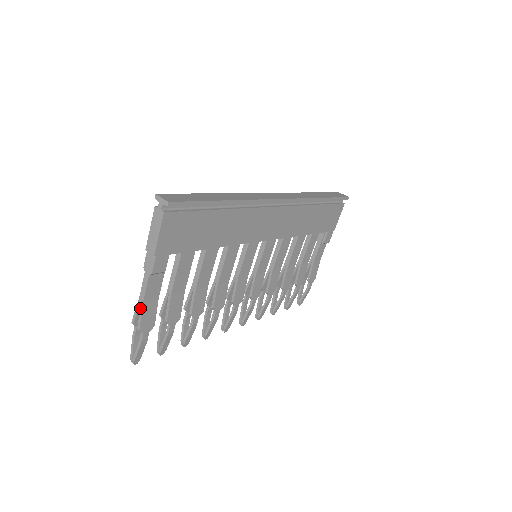
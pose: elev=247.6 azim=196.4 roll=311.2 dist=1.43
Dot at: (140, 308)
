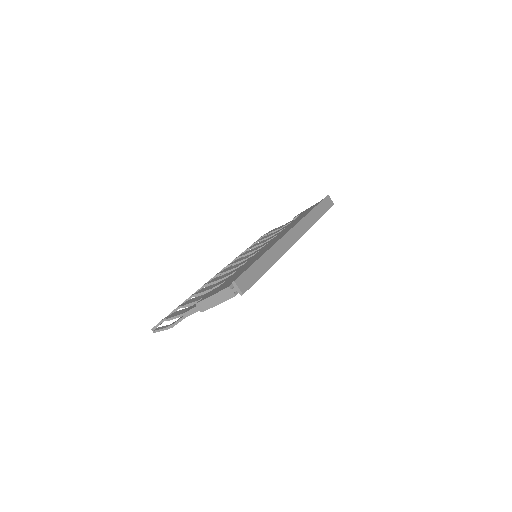
Dot at: (180, 319)
